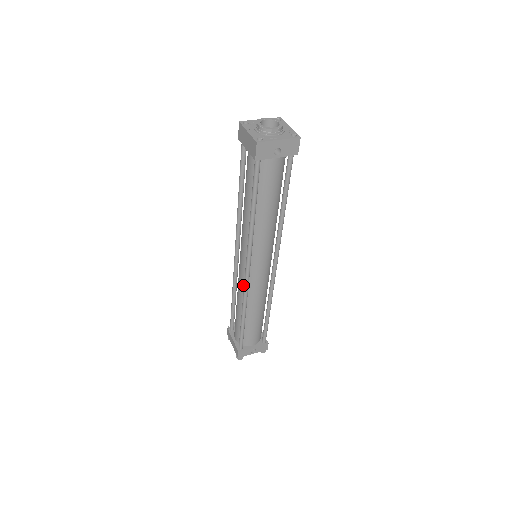
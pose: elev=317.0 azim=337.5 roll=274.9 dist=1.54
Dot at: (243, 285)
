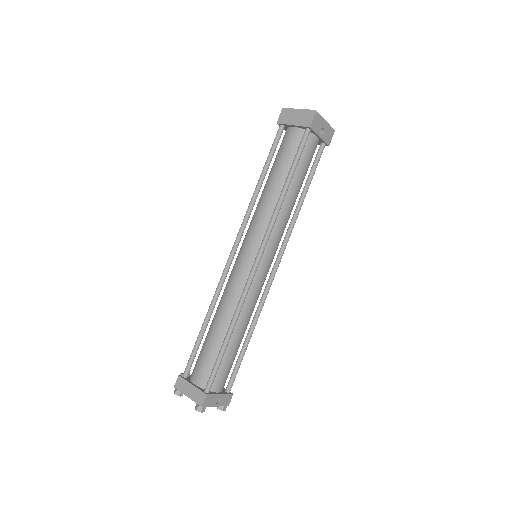
Dot at: (240, 286)
